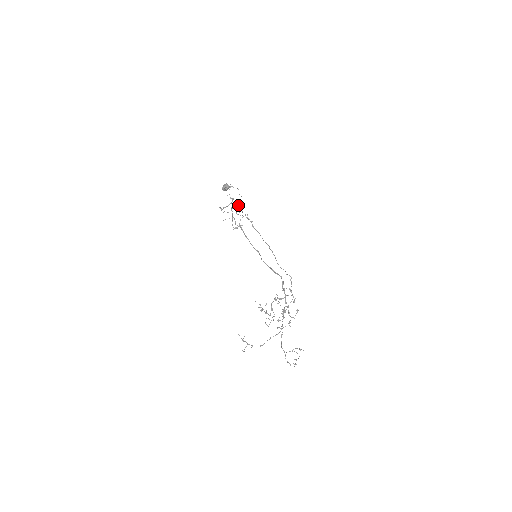
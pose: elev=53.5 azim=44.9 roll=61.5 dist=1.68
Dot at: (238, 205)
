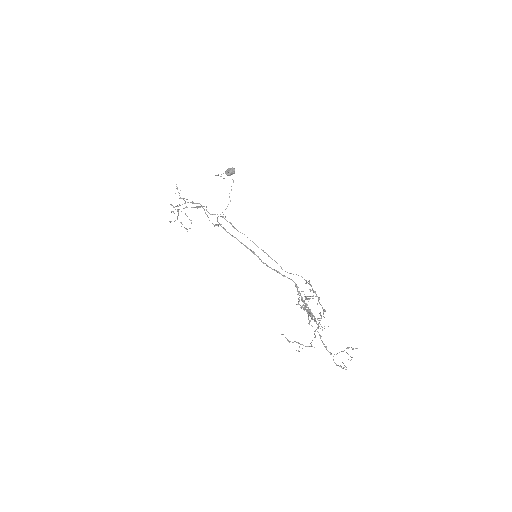
Dot at: (194, 207)
